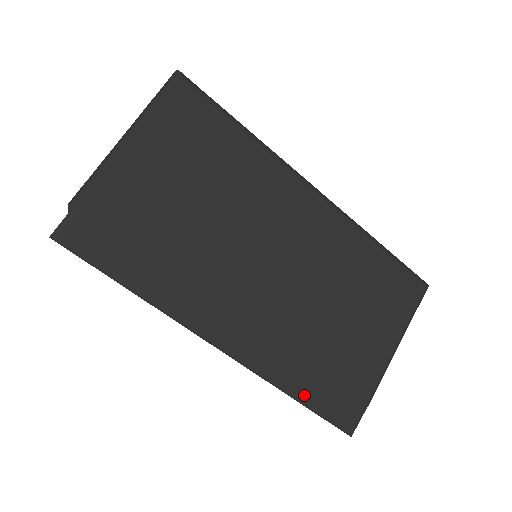
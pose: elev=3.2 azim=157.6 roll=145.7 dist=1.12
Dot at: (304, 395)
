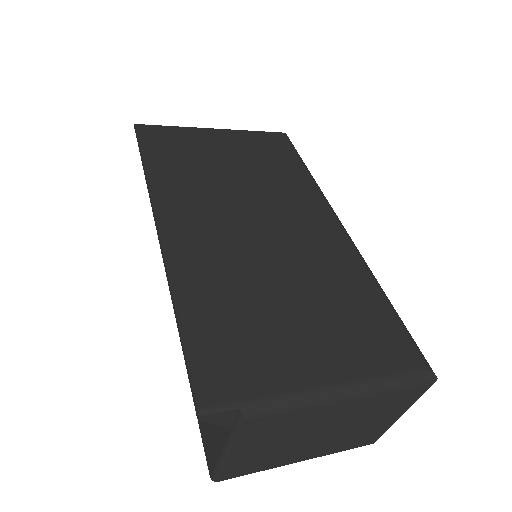
Dot at: (189, 319)
